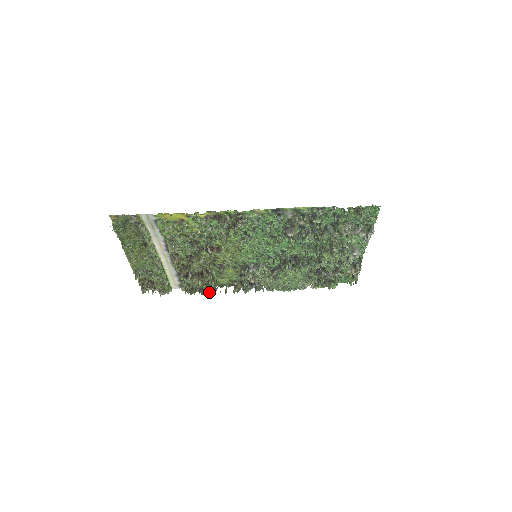
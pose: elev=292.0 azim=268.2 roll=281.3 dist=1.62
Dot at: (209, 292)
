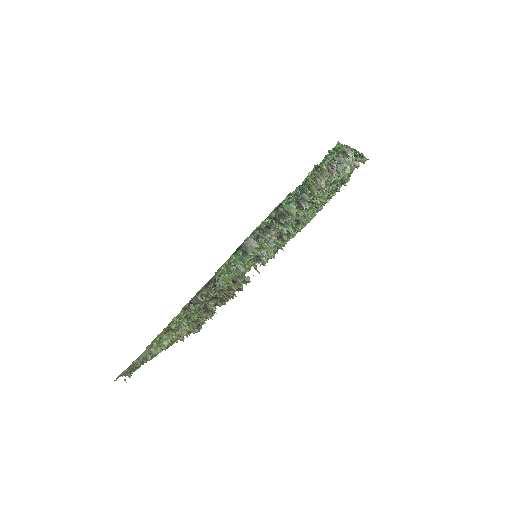
Dot at: (245, 284)
